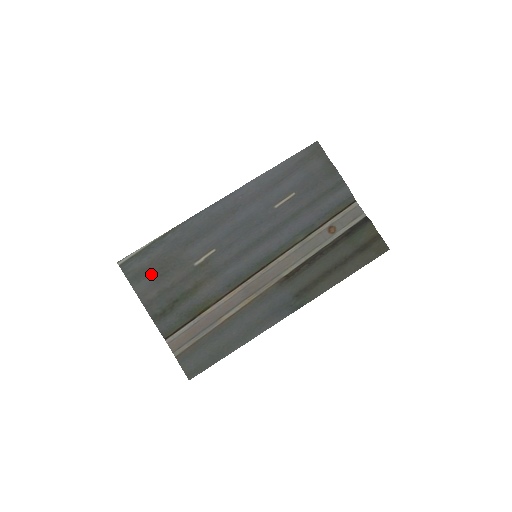
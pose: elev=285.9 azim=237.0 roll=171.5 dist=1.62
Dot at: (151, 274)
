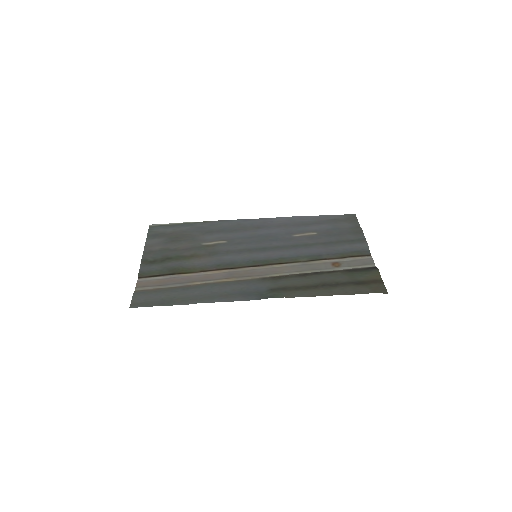
Dot at: (166, 238)
